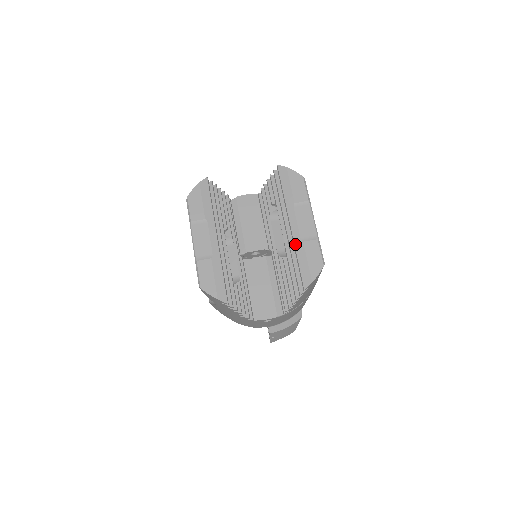
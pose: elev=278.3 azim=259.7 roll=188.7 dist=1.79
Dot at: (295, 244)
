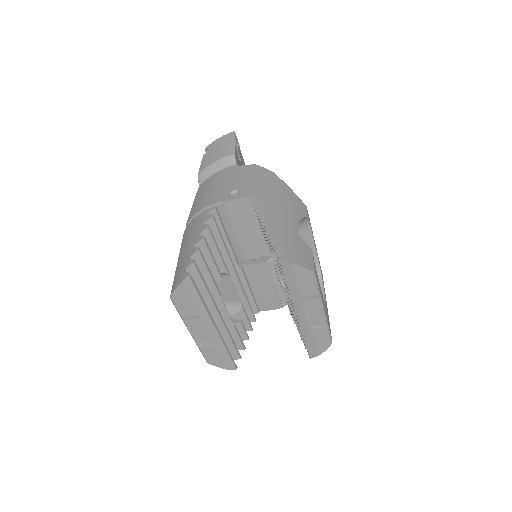
Dot at: (301, 329)
